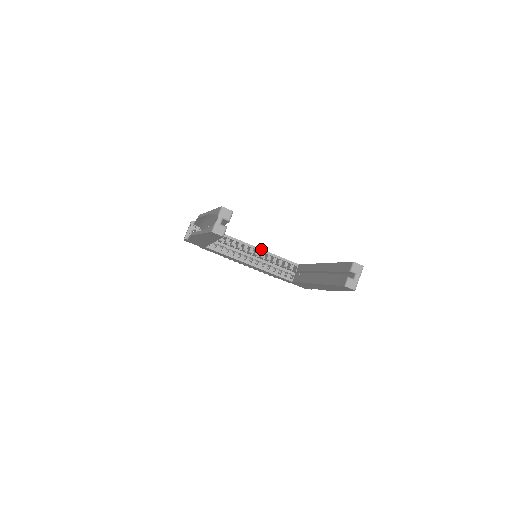
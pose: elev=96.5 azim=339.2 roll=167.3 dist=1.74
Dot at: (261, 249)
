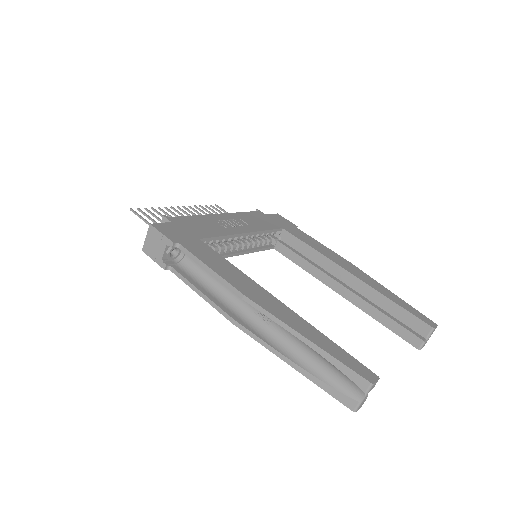
Dot at: (250, 232)
